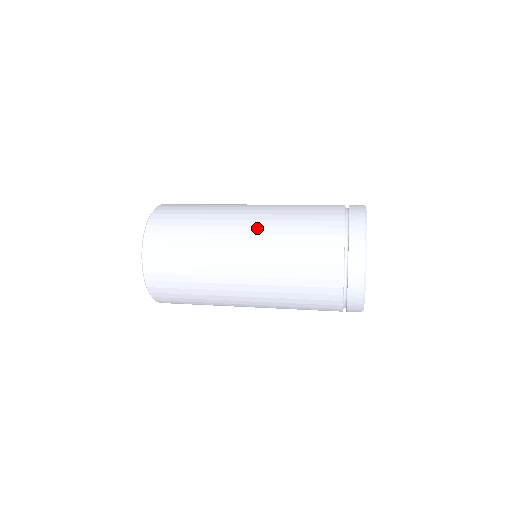
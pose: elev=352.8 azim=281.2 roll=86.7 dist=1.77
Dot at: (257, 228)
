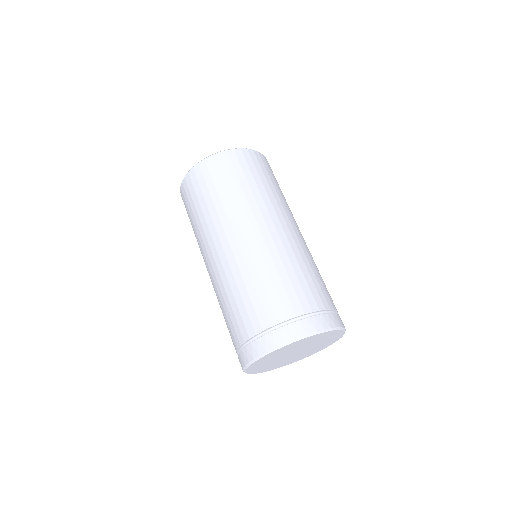
Dot at: (220, 263)
